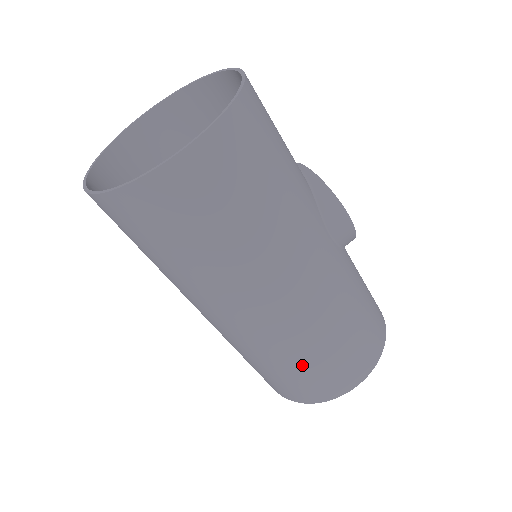
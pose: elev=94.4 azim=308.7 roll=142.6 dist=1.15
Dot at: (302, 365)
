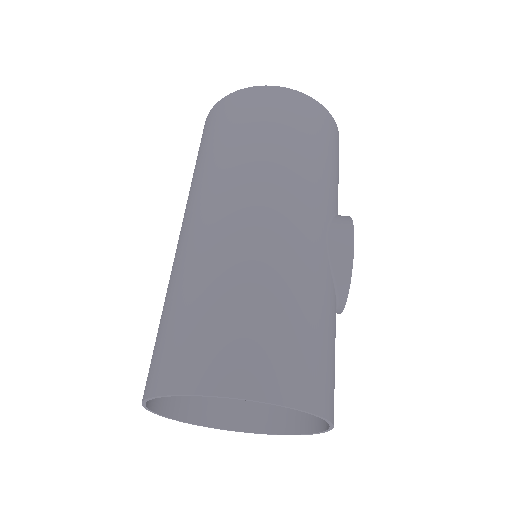
Dot at: (205, 302)
